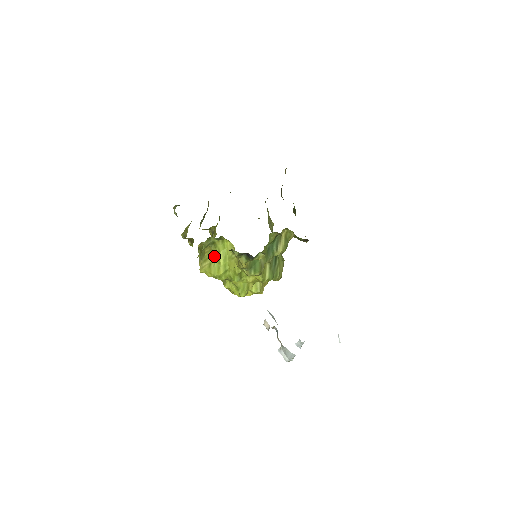
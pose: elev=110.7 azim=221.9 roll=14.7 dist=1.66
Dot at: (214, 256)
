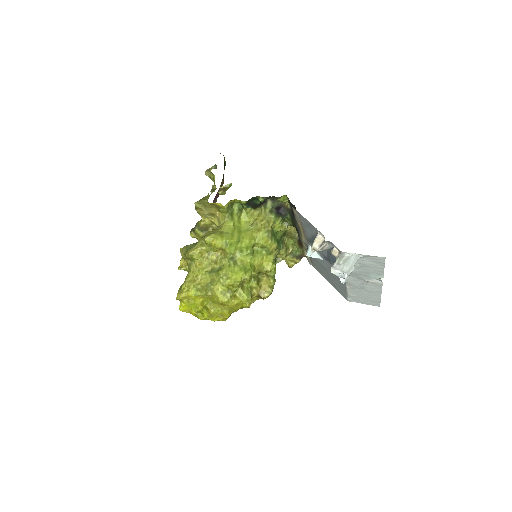
Dot at: (227, 227)
